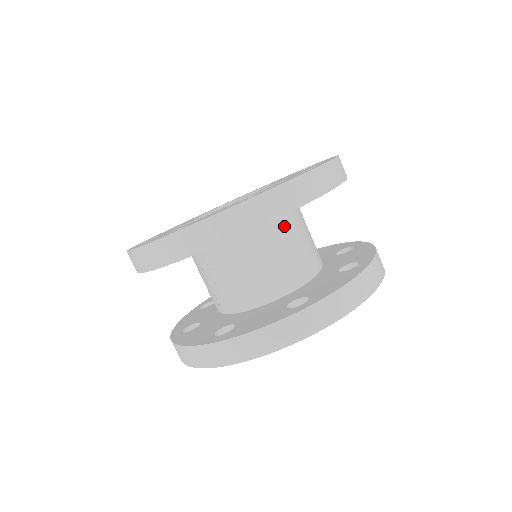
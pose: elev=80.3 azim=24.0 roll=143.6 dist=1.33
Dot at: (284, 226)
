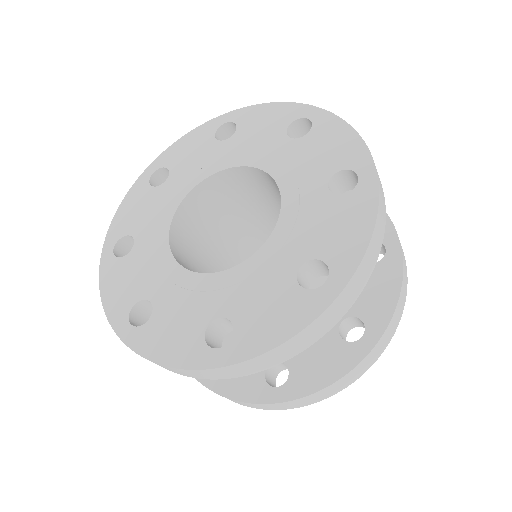
Dot at: occluded
